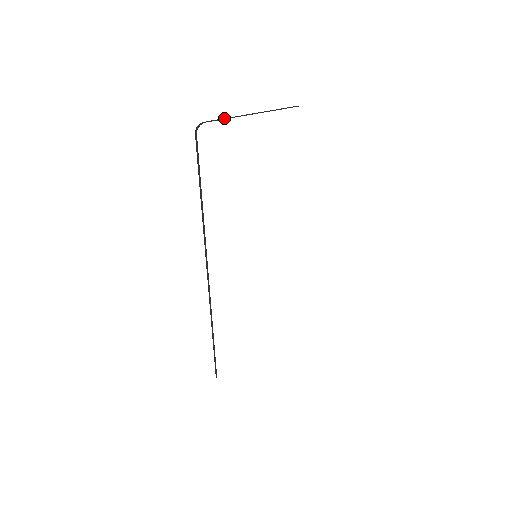
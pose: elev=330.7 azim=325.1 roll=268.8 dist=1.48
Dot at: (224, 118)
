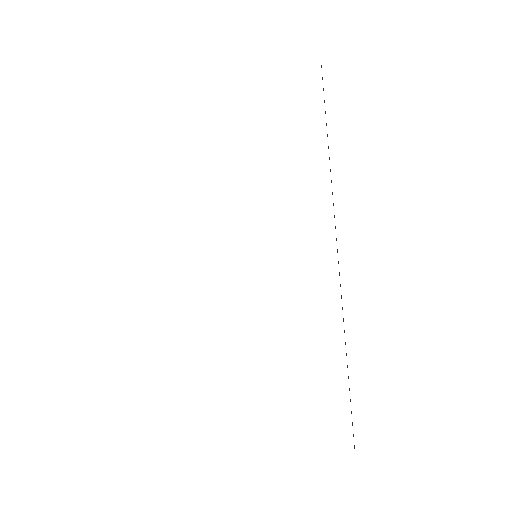
Dot at: occluded
